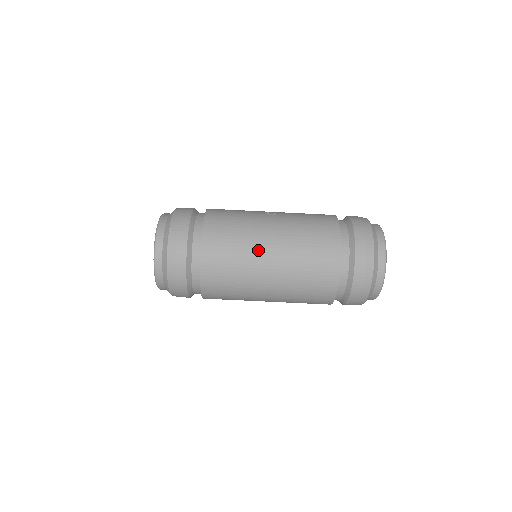
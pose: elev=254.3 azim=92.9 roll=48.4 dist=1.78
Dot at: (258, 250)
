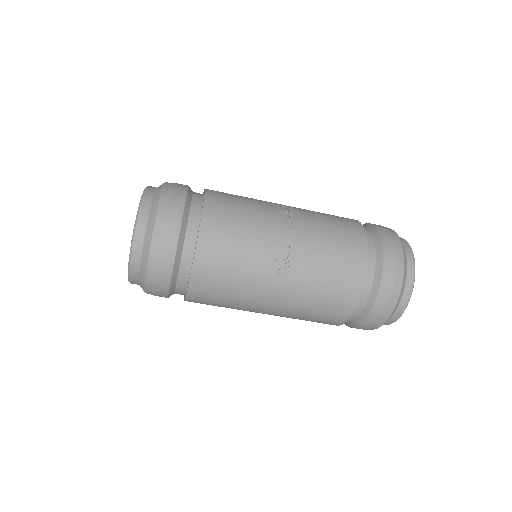
Dot at: (252, 308)
